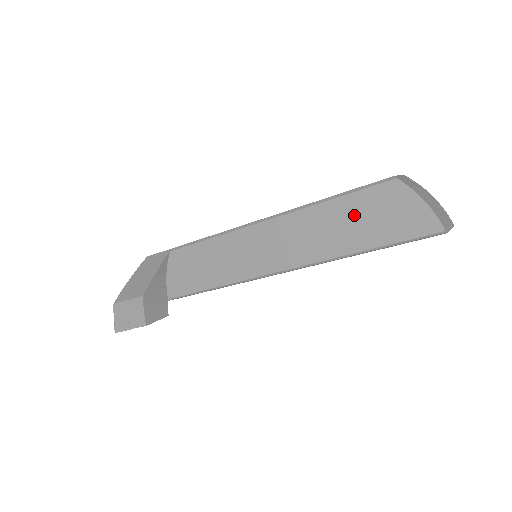
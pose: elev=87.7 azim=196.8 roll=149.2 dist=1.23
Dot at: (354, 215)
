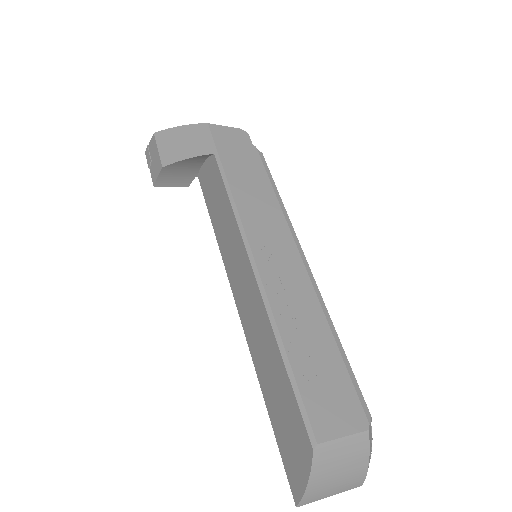
Dot at: (281, 392)
